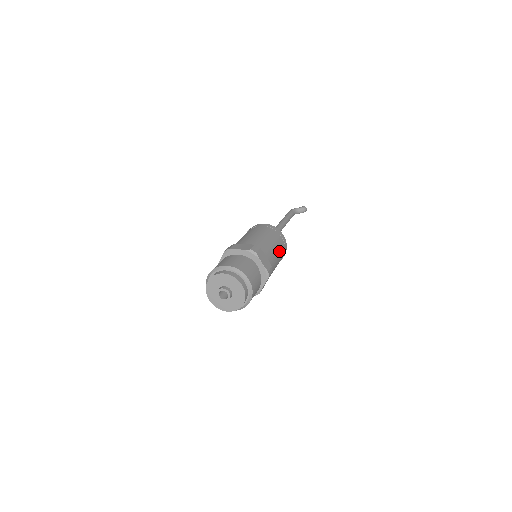
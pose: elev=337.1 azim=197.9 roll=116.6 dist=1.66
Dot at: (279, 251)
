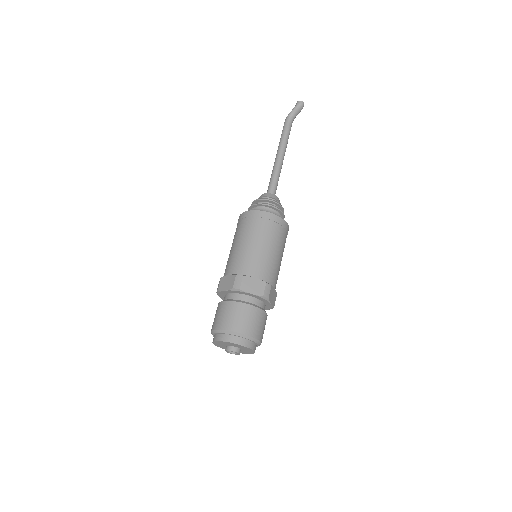
Dot at: (272, 243)
